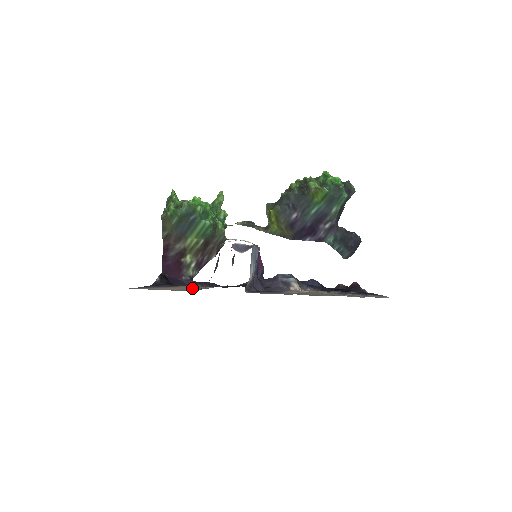
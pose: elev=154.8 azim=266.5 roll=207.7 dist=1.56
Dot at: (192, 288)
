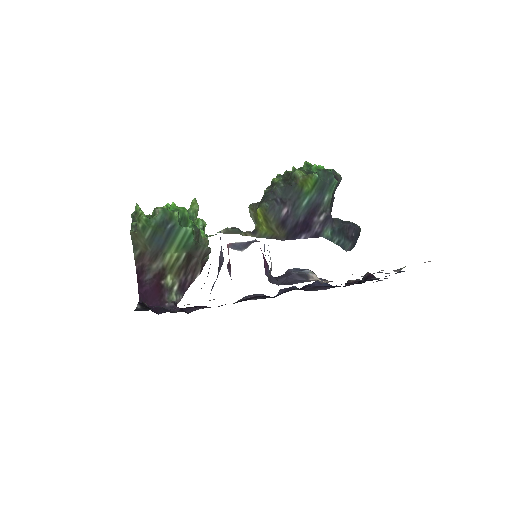
Dot at: occluded
